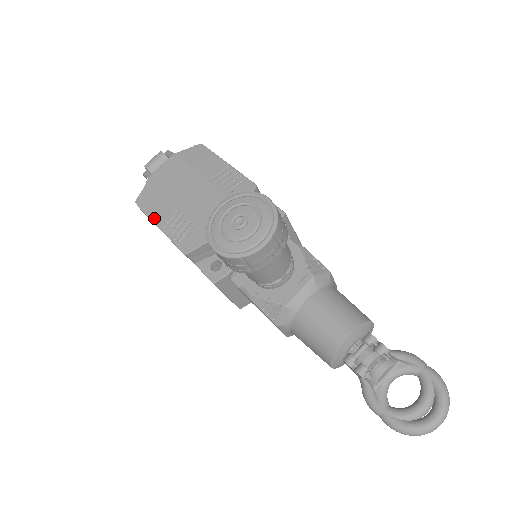
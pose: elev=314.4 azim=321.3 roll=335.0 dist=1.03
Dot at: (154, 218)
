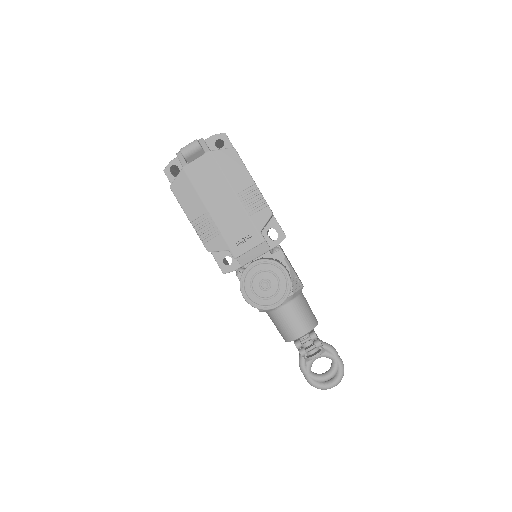
Dot at: (185, 209)
